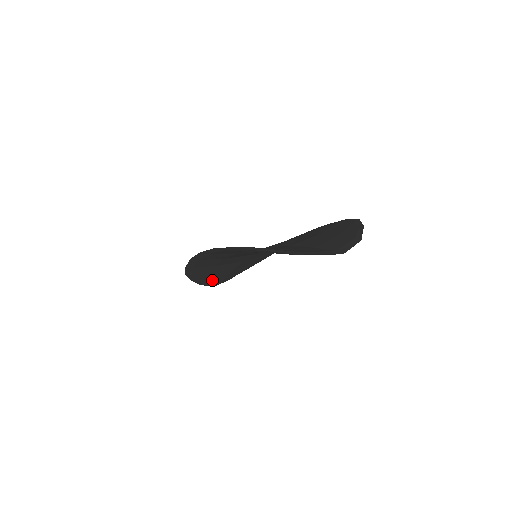
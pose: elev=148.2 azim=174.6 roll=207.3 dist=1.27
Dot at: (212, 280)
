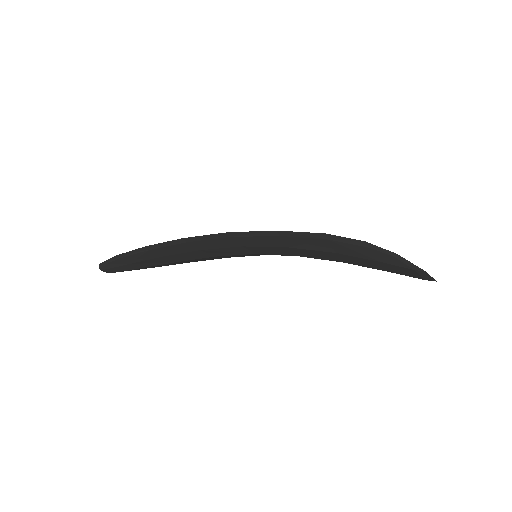
Dot at: (132, 264)
